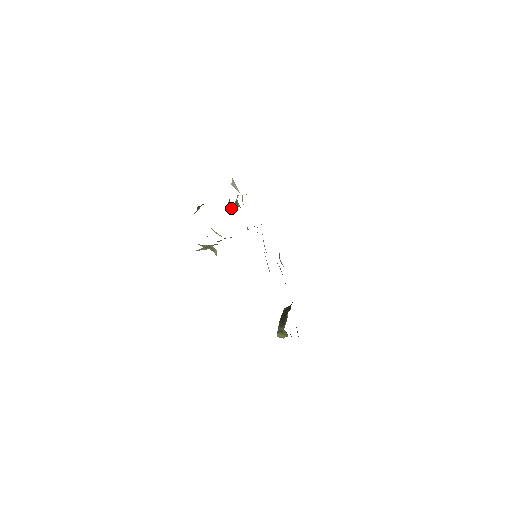
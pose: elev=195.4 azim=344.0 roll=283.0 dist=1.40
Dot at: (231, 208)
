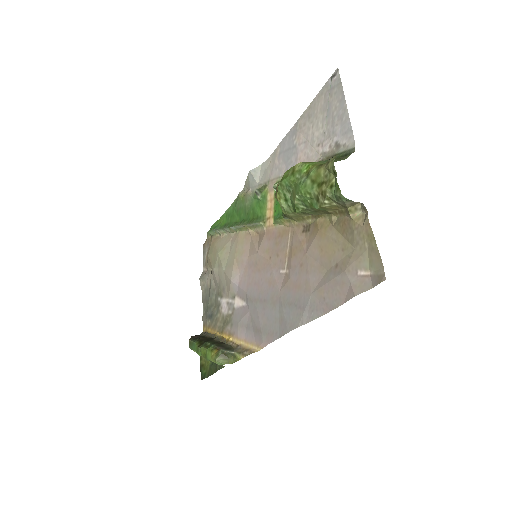
Dot at: occluded
